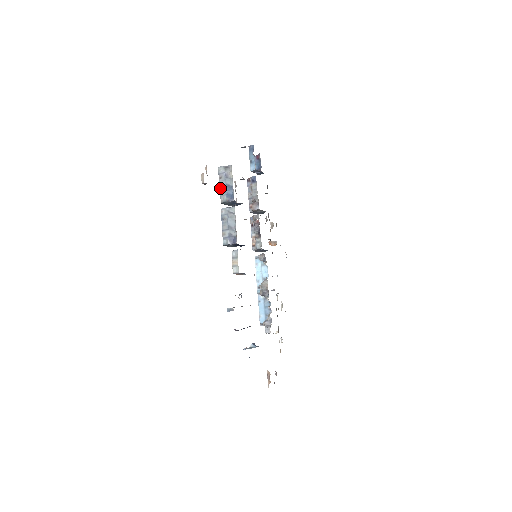
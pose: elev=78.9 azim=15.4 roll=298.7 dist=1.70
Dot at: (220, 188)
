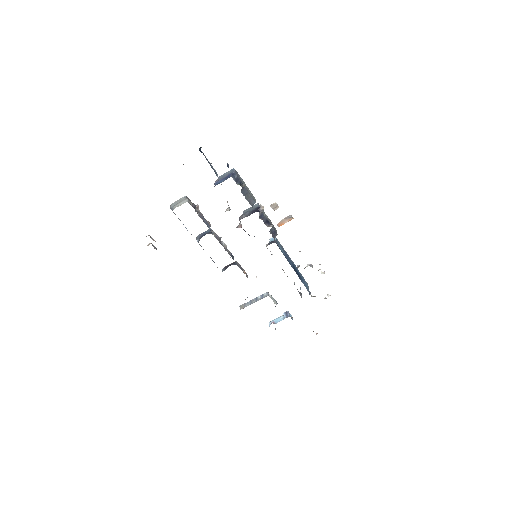
Dot at: occluded
